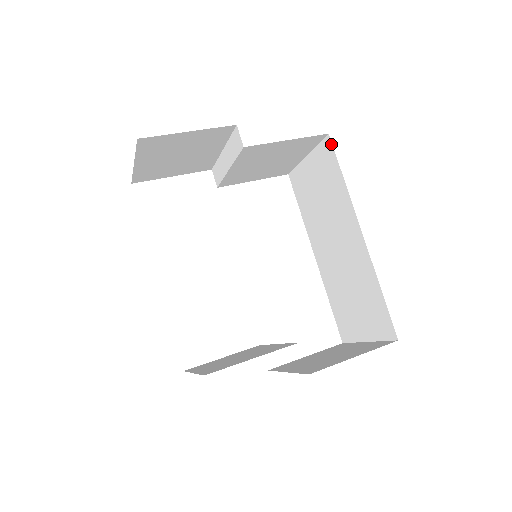
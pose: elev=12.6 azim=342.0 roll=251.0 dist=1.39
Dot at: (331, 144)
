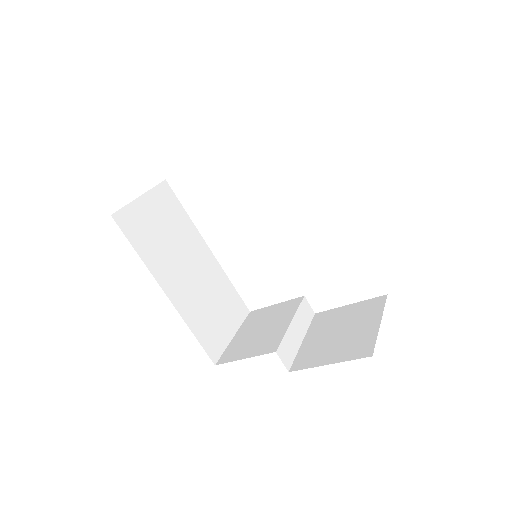
Dot at: occluded
